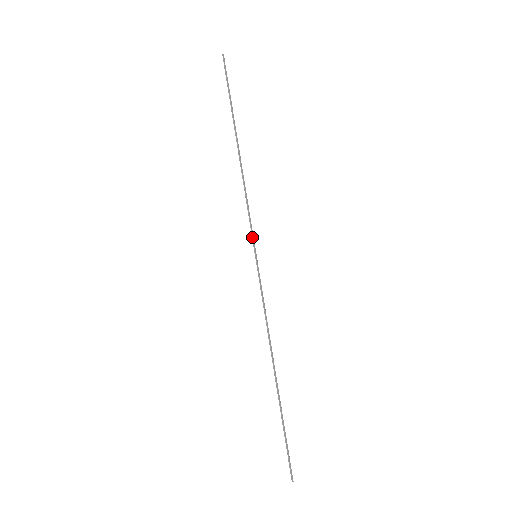
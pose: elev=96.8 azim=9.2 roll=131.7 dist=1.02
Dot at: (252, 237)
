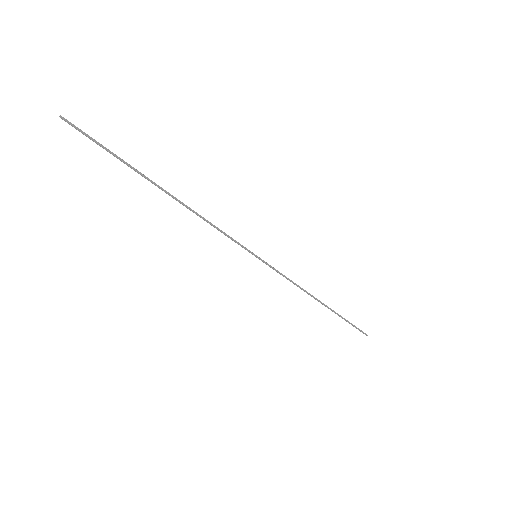
Dot at: occluded
